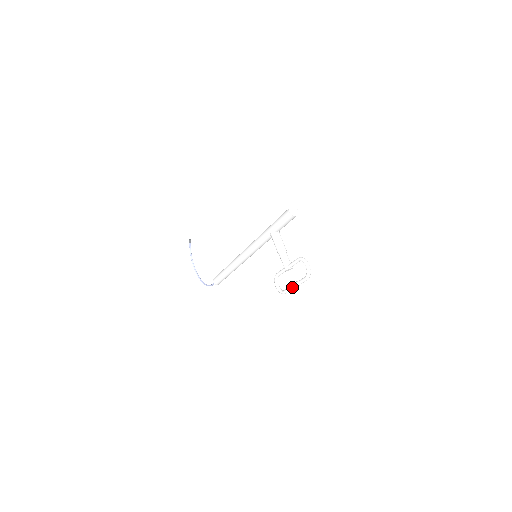
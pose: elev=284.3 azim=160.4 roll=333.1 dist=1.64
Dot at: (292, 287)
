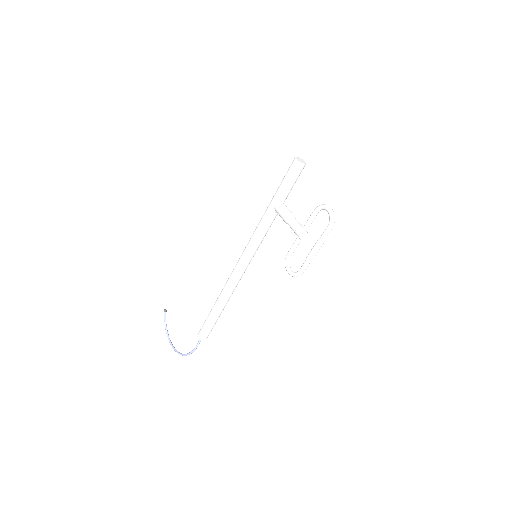
Dot at: (312, 252)
